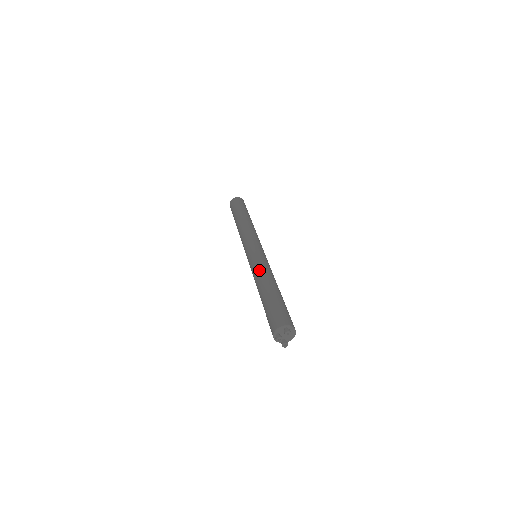
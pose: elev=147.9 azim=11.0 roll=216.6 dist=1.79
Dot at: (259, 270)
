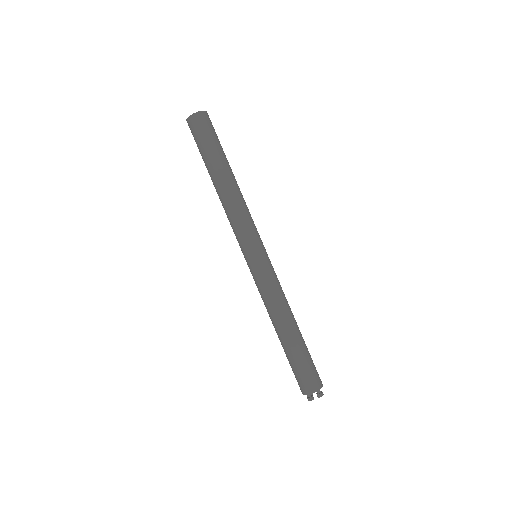
Dot at: (276, 299)
